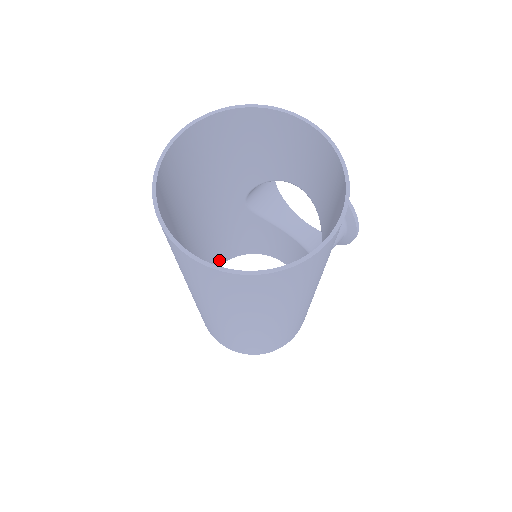
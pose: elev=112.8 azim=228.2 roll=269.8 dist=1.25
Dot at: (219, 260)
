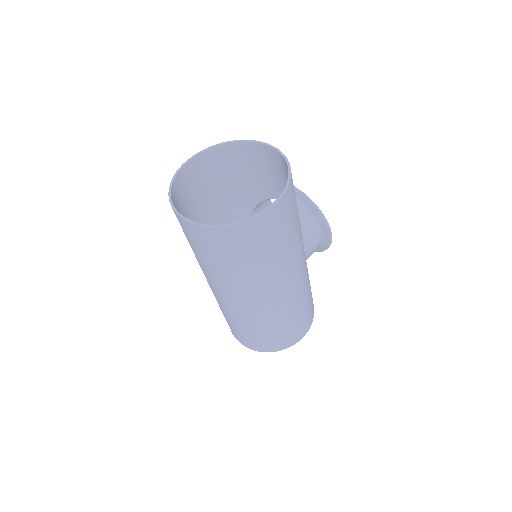
Dot at: occluded
